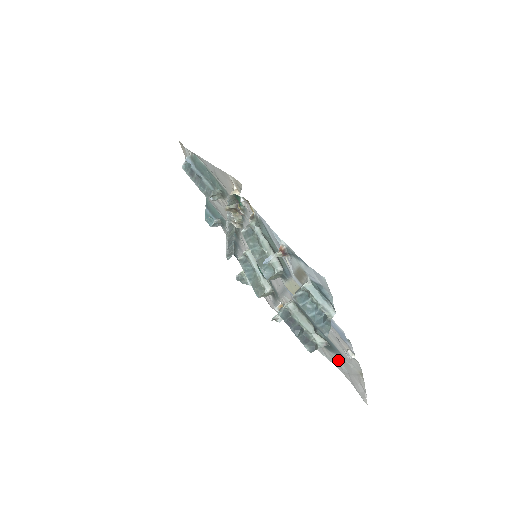
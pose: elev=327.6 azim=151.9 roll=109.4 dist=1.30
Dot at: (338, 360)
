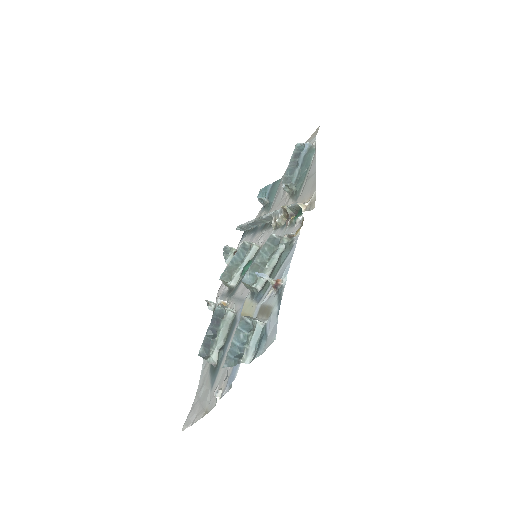
Dot at: (206, 383)
